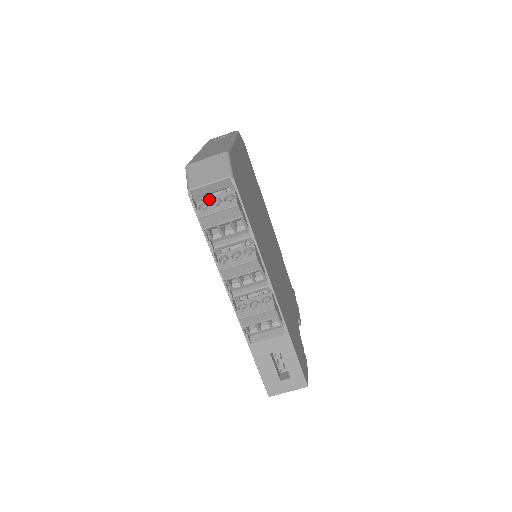
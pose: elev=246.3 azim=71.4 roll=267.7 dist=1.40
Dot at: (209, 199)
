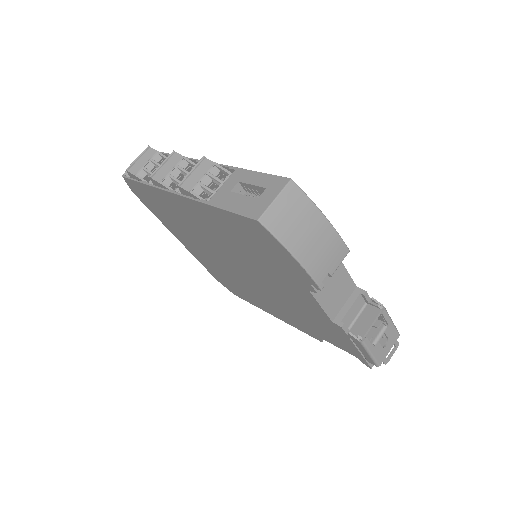
Dot at: occluded
